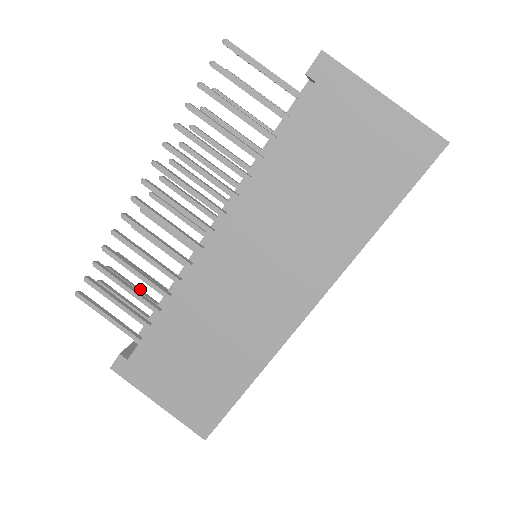
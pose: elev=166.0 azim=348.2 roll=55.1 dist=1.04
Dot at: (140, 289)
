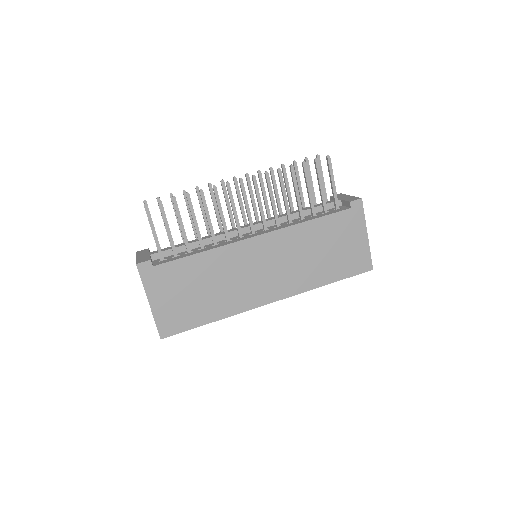
Dot at: occluded
